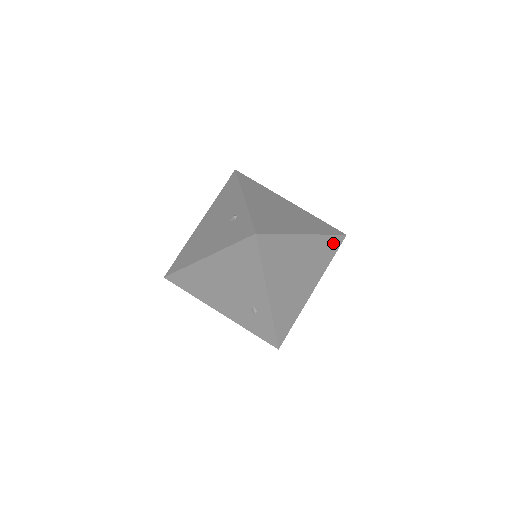
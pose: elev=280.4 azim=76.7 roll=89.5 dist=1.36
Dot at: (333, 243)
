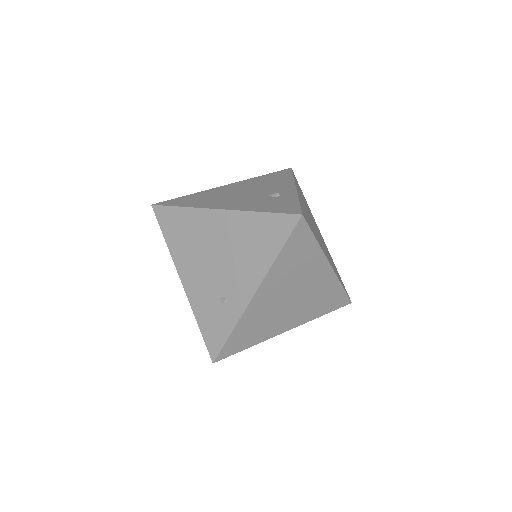
Dot at: (338, 299)
